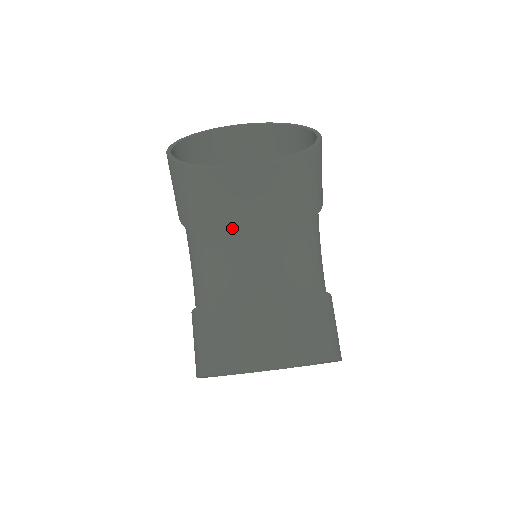
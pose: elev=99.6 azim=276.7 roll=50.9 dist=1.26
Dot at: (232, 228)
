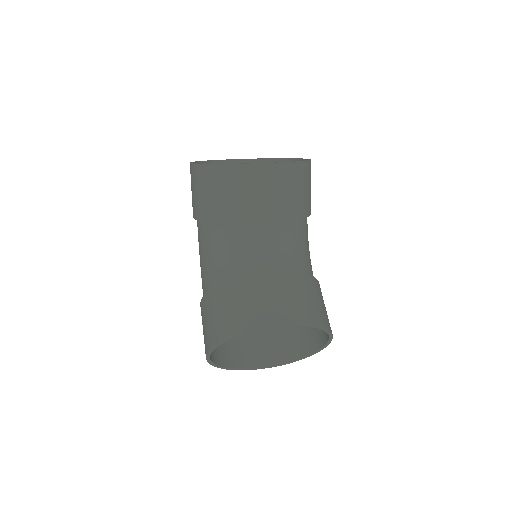
Dot at: (247, 215)
